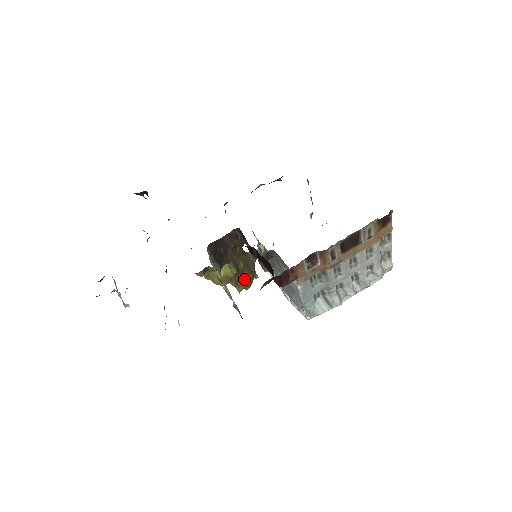
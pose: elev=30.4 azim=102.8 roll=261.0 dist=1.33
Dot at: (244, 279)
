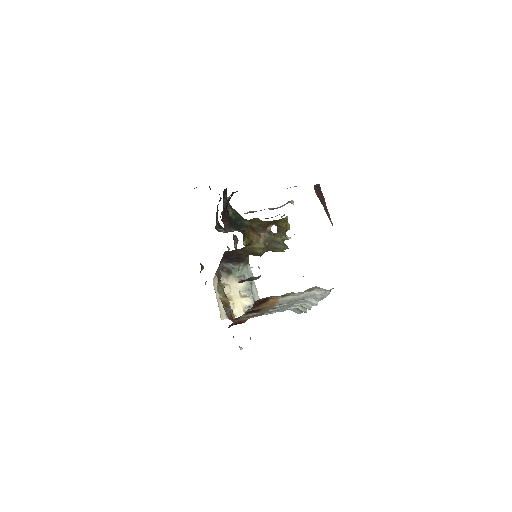
Dot at: (275, 250)
